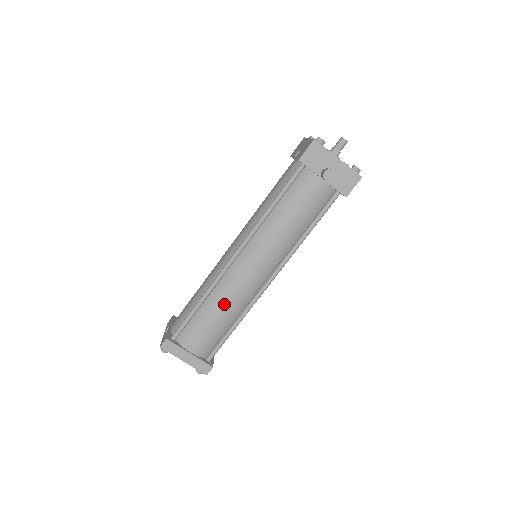
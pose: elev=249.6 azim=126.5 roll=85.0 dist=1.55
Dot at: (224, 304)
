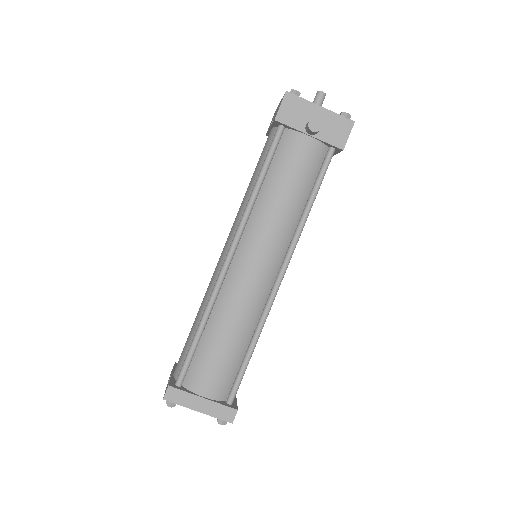
Dot at: (231, 321)
